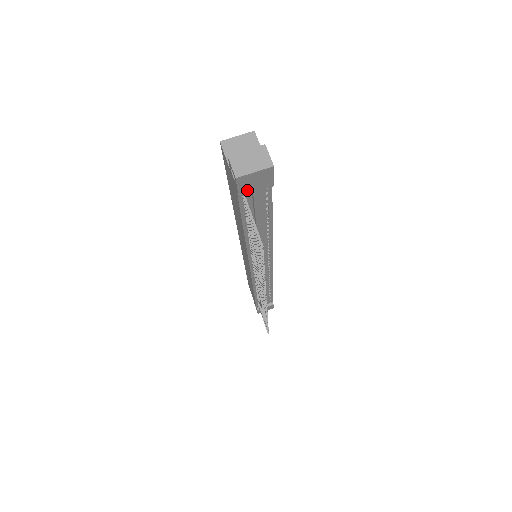
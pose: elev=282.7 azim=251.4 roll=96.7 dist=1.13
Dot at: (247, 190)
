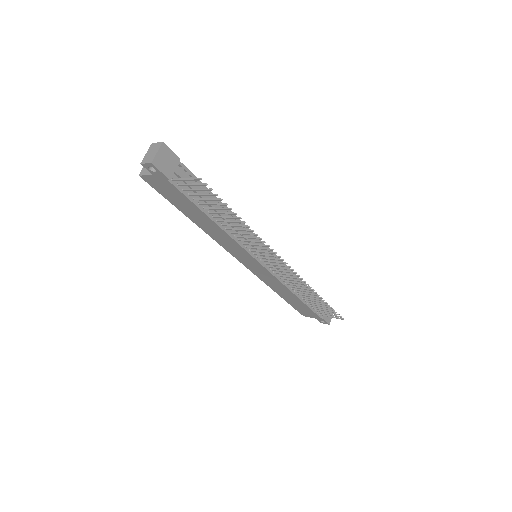
Dot at: (168, 171)
